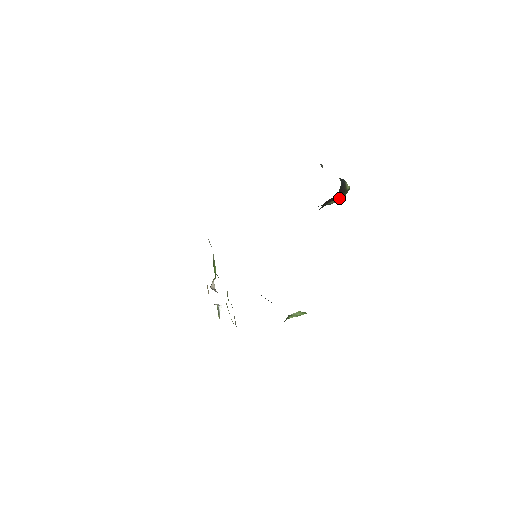
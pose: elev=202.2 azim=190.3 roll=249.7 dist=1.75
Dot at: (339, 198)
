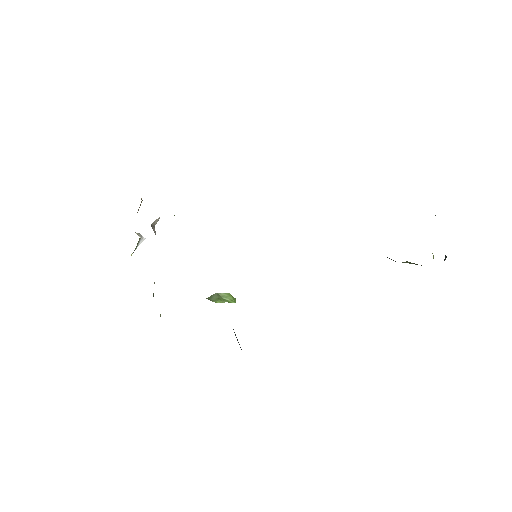
Dot at: (413, 263)
